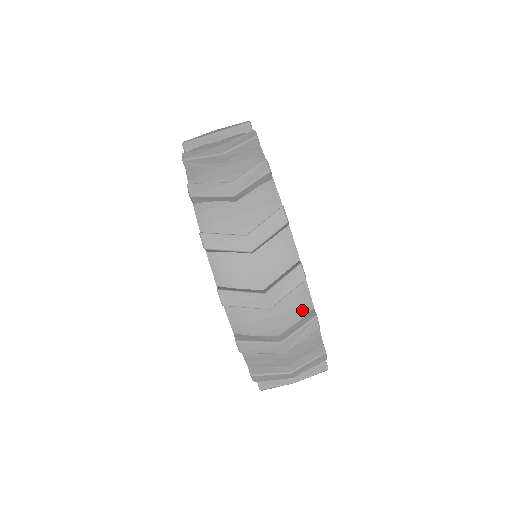
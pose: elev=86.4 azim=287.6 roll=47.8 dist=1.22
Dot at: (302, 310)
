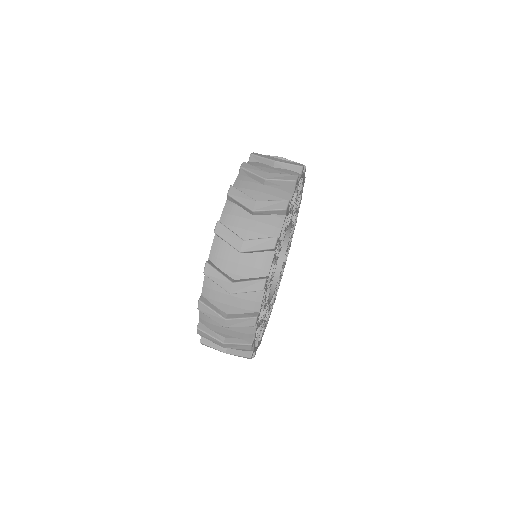
Dot at: (246, 335)
